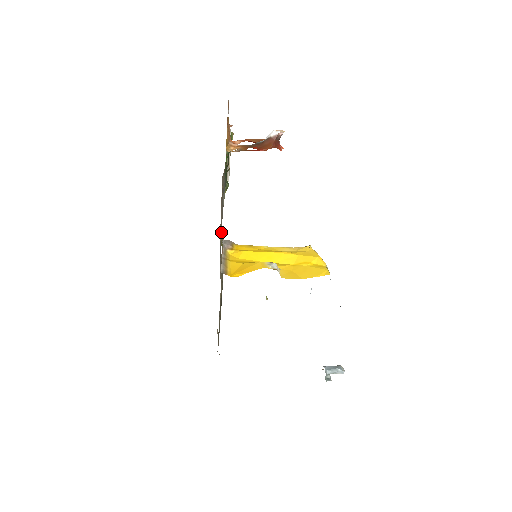
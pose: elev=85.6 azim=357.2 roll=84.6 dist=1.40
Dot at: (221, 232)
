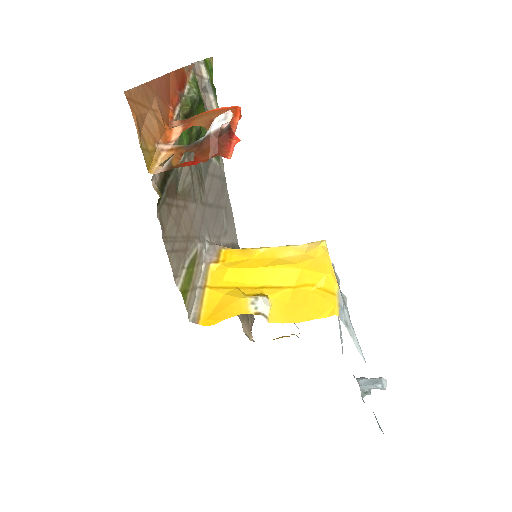
Dot at: (193, 251)
